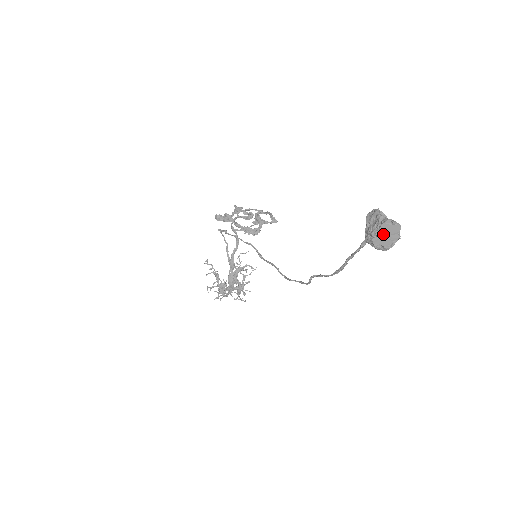
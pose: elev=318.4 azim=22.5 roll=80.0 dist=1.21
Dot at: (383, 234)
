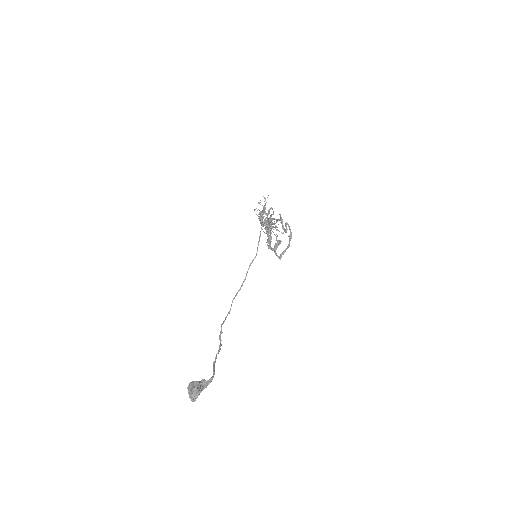
Dot at: (189, 394)
